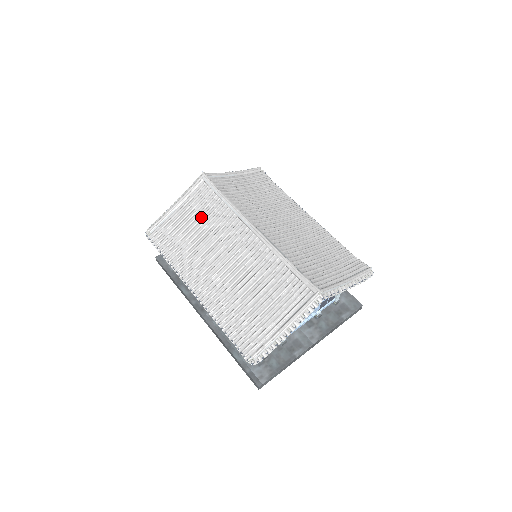
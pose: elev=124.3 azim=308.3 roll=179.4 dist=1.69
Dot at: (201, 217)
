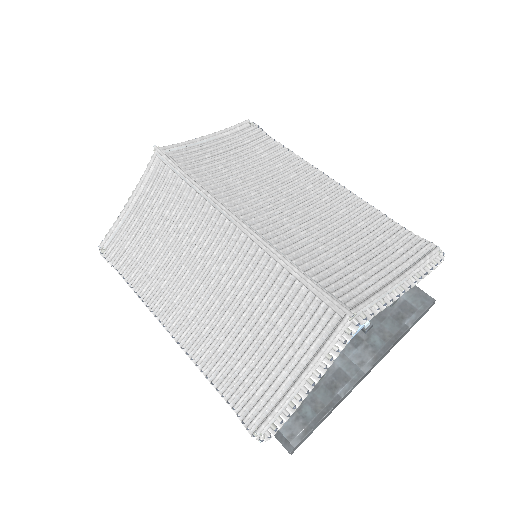
Dot at: (164, 214)
